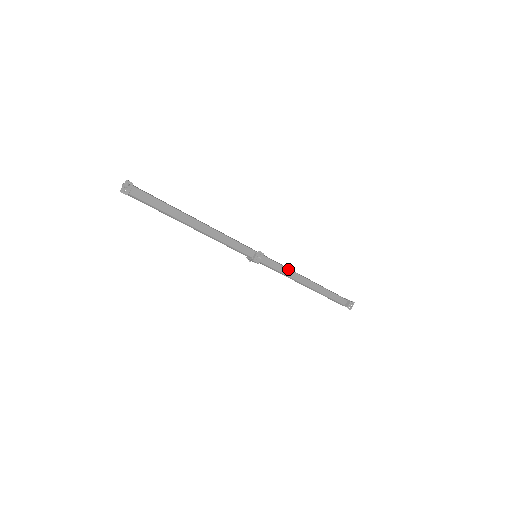
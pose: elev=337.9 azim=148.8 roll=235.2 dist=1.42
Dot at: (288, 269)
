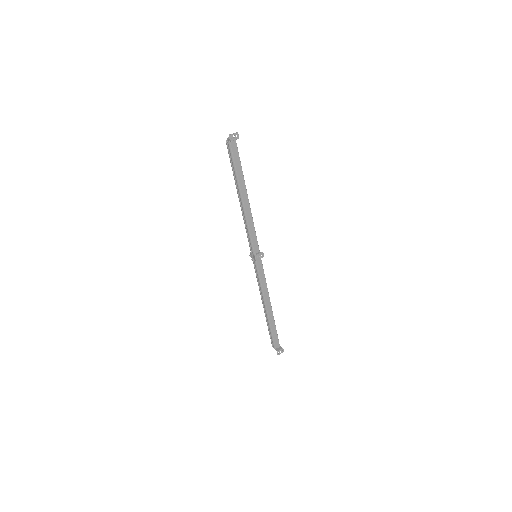
Dot at: (266, 284)
